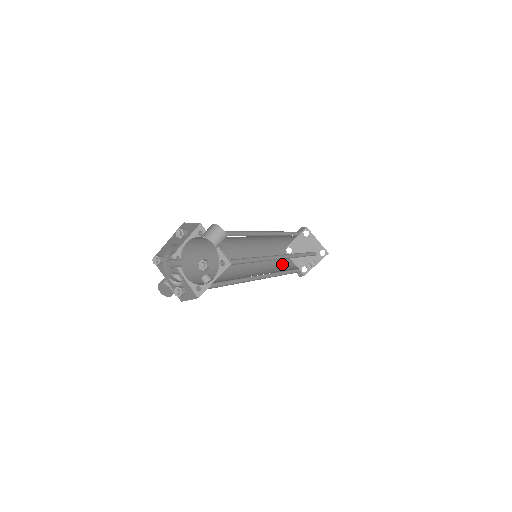
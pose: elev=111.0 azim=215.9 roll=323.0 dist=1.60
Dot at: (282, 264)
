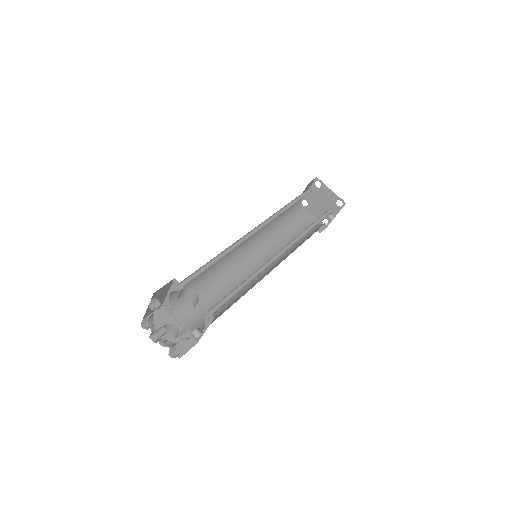
Dot at: (297, 229)
